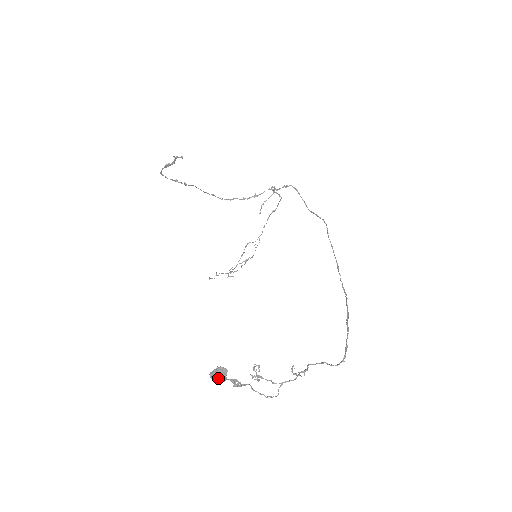
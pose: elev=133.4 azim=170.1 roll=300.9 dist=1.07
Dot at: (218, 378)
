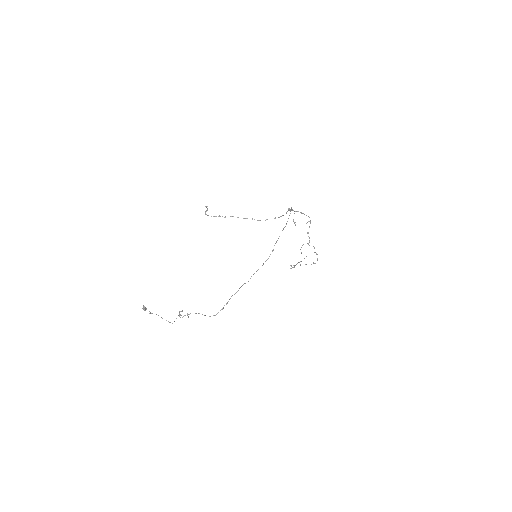
Dot at: (143, 309)
